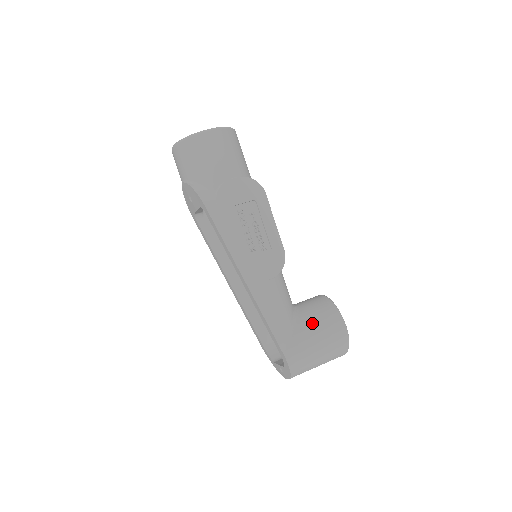
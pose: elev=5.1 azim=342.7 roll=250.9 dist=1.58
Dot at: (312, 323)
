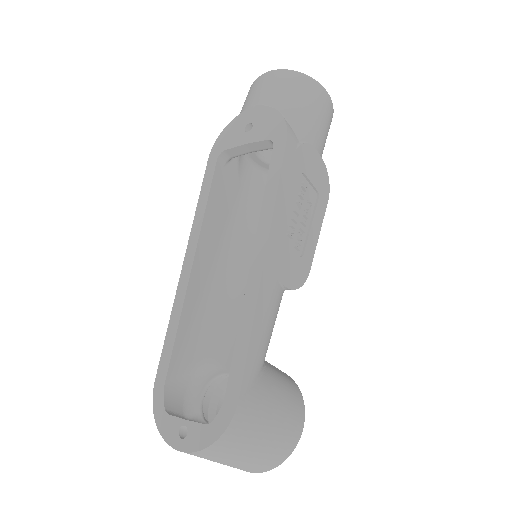
Dot at: (280, 388)
